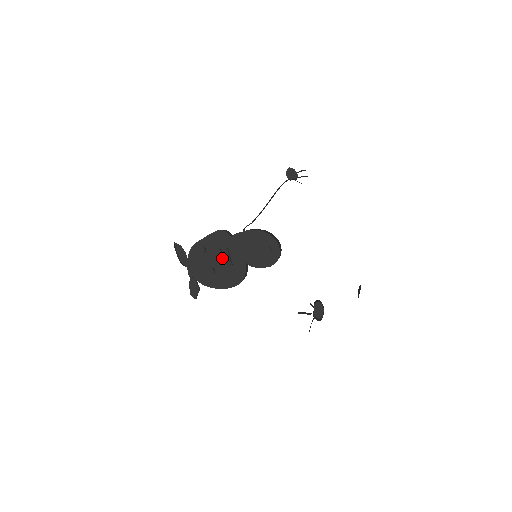
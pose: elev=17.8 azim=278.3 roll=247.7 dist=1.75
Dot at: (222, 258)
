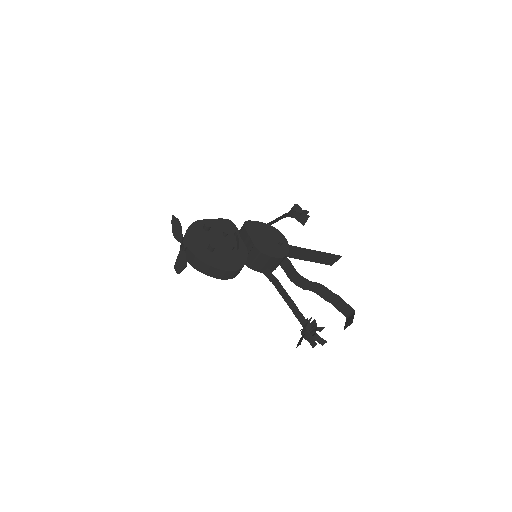
Dot at: (224, 242)
